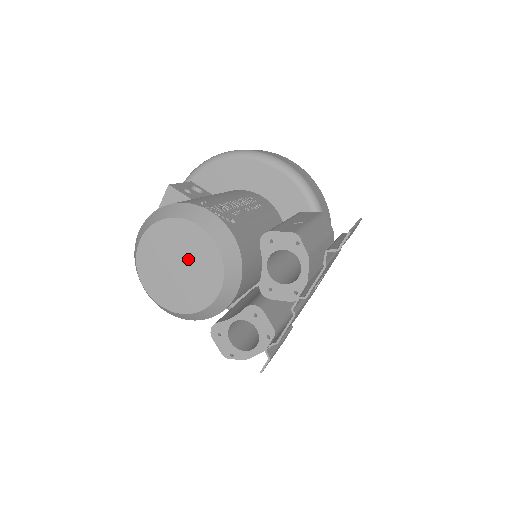
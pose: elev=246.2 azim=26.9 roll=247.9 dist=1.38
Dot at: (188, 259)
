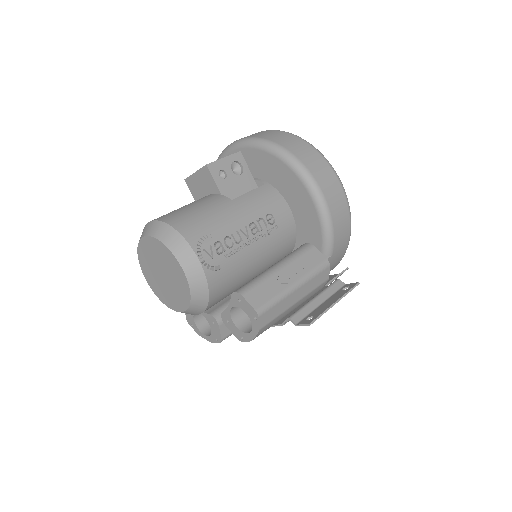
Dot at: (170, 278)
